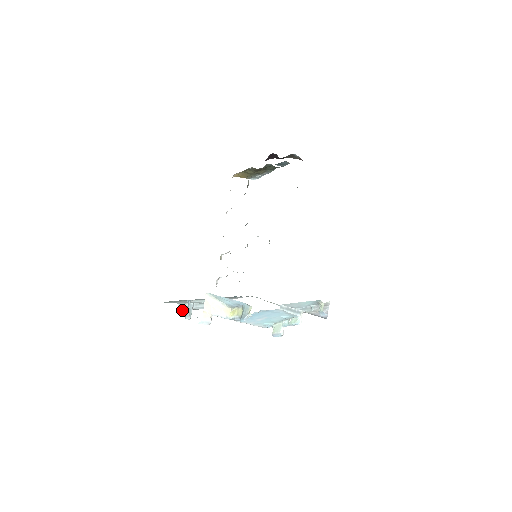
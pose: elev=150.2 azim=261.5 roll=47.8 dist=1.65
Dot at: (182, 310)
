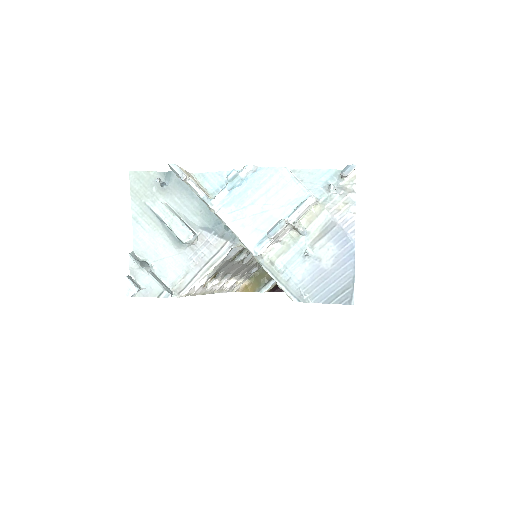
Dot at: (130, 276)
